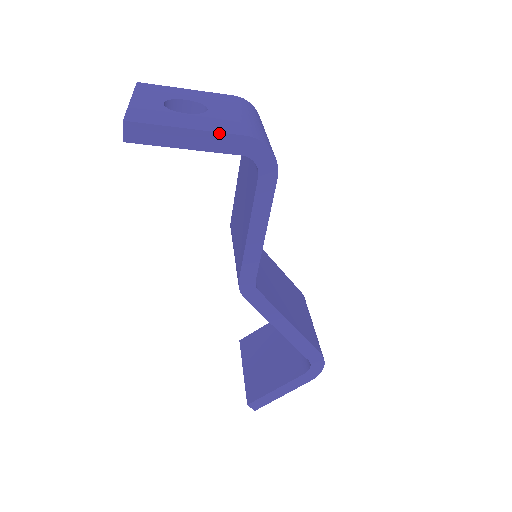
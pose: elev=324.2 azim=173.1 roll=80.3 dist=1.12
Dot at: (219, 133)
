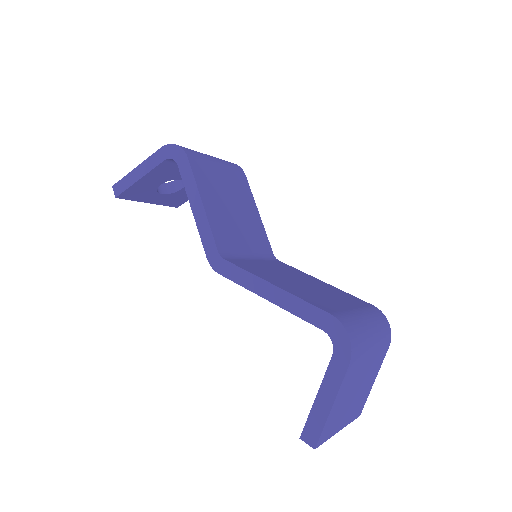
Dot at: (149, 157)
